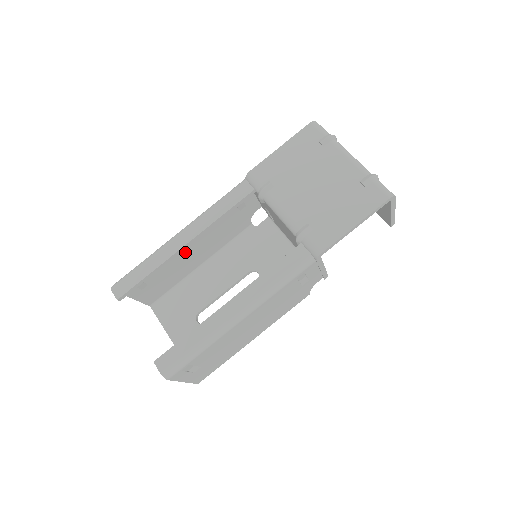
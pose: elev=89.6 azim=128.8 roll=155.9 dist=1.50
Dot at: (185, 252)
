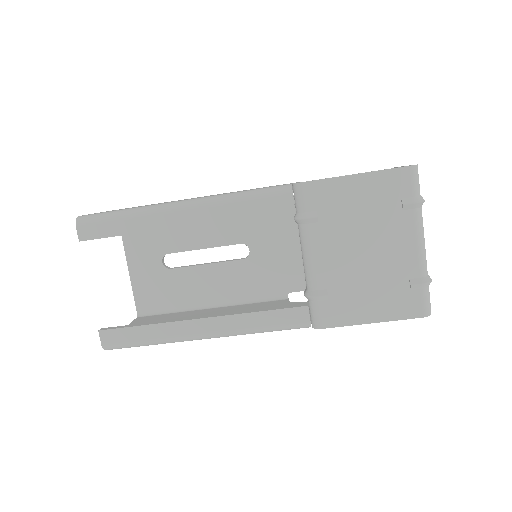
Dot at: occluded
